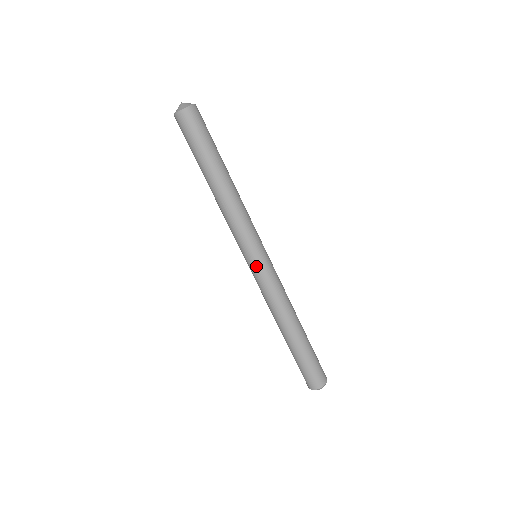
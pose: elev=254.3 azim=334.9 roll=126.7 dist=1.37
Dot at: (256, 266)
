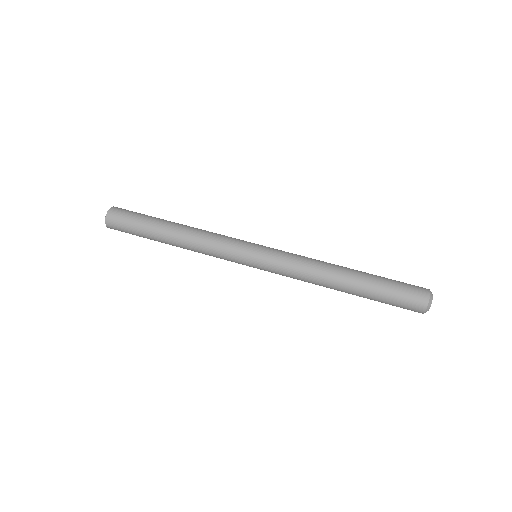
Dot at: (260, 260)
